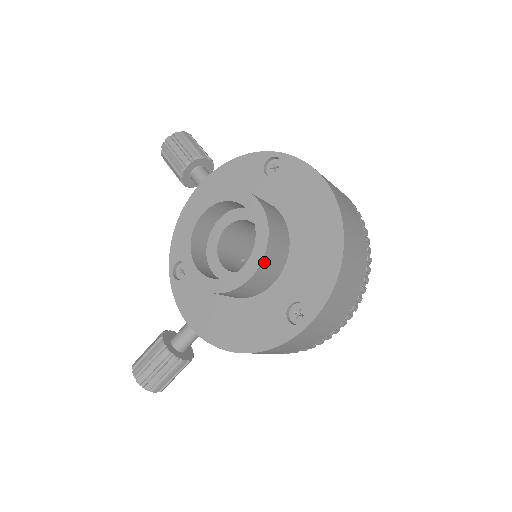
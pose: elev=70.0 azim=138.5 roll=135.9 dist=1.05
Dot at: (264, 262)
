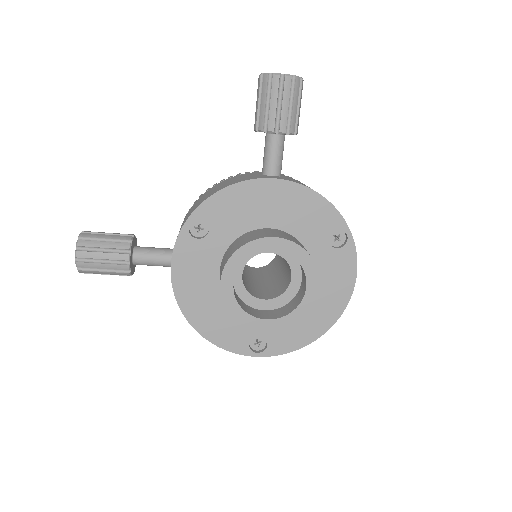
Dot at: (282, 327)
